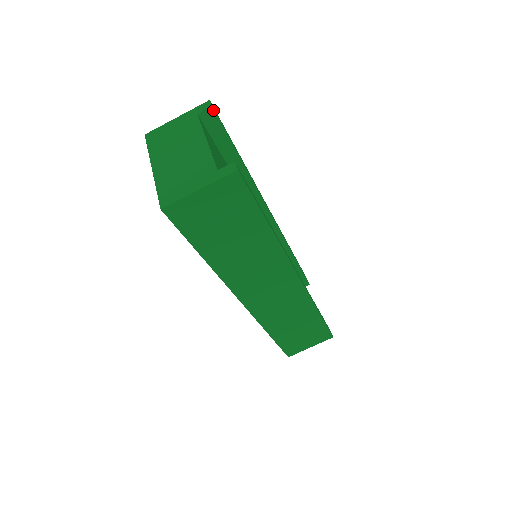
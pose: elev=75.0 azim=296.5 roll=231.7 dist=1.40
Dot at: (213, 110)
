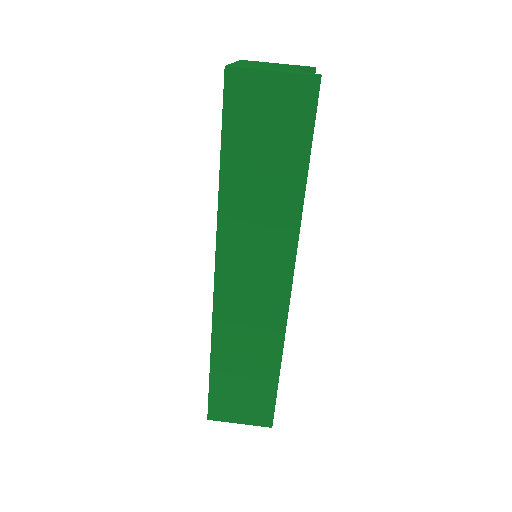
Dot at: (314, 73)
